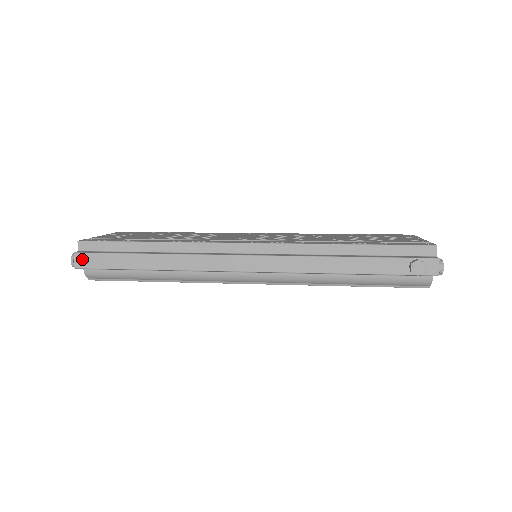
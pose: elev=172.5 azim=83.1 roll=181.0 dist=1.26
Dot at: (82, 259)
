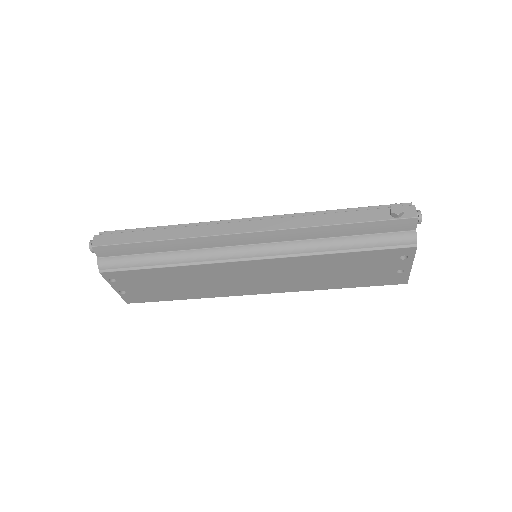
Dot at: (100, 239)
